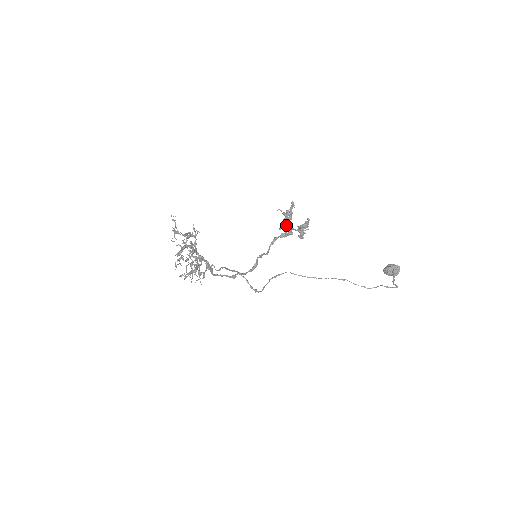
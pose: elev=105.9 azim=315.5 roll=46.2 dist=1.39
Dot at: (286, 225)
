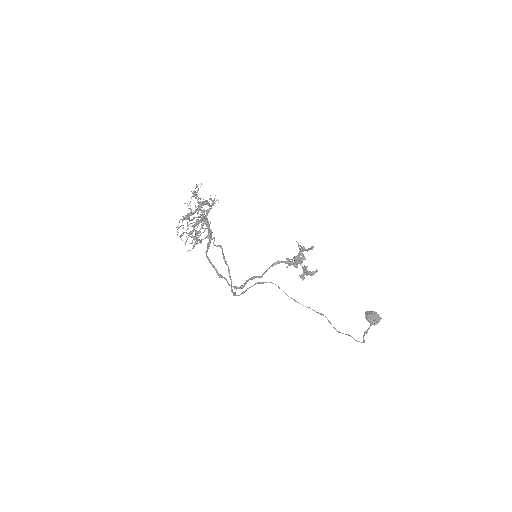
Dot at: (295, 260)
